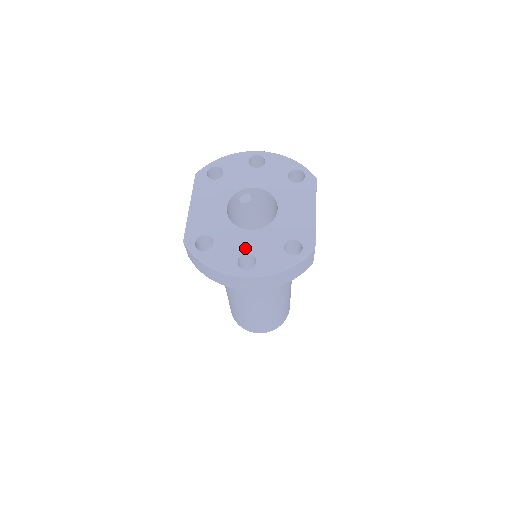
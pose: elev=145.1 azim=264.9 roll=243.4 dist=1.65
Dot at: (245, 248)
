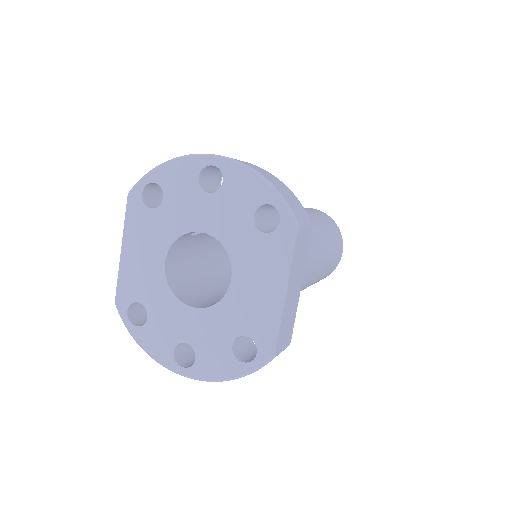
Dot at: (183, 334)
